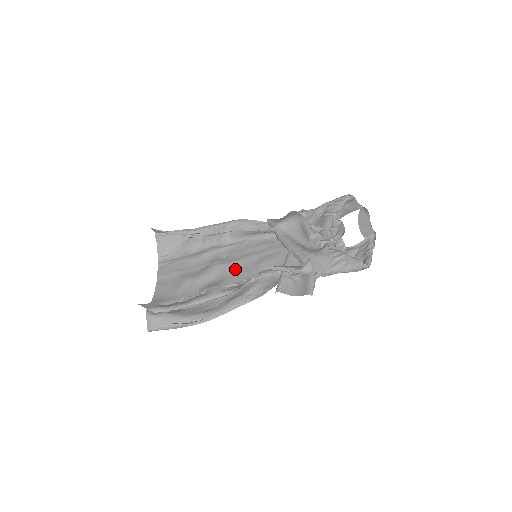
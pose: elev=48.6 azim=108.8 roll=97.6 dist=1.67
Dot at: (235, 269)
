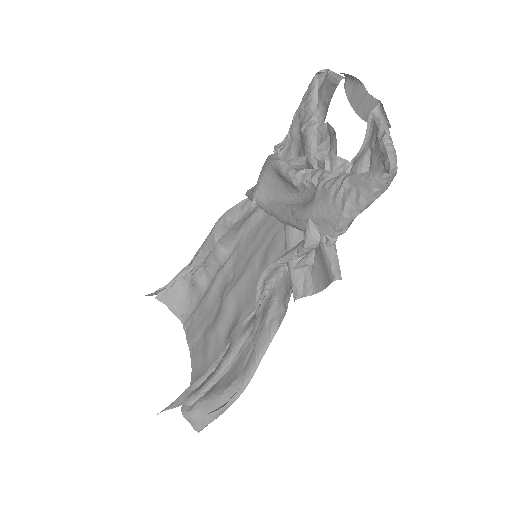
Dot at: (245, 289)
